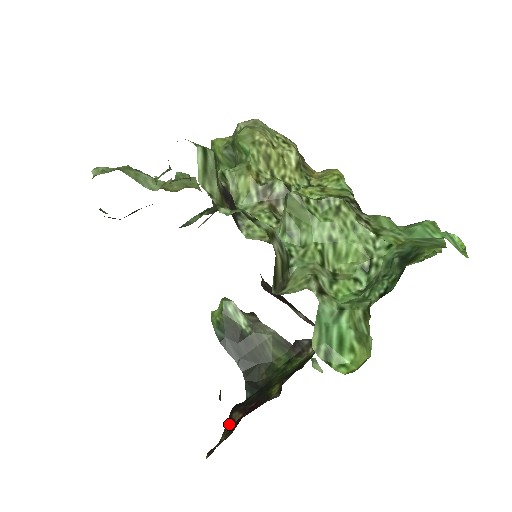
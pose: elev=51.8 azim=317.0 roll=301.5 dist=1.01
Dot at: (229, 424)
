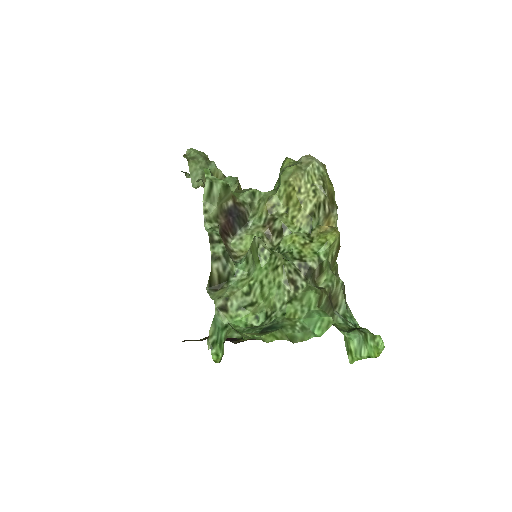
Dot at: occluded
